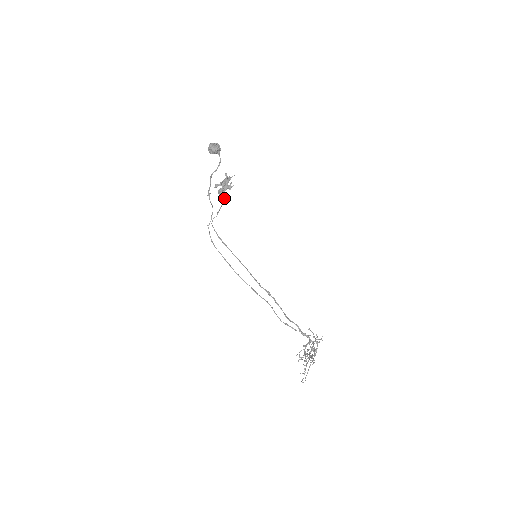
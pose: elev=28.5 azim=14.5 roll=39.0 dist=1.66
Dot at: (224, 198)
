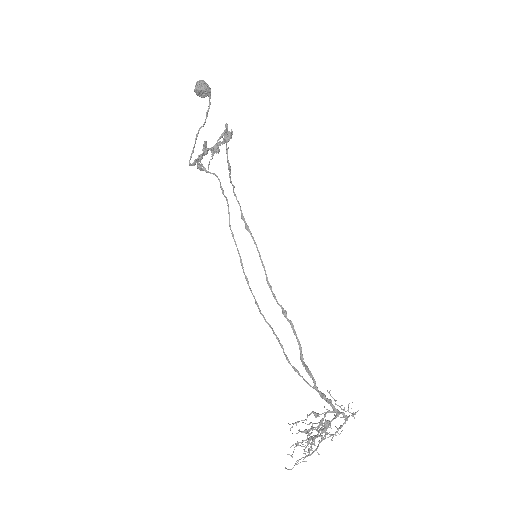
Dot at: (228, 162)
